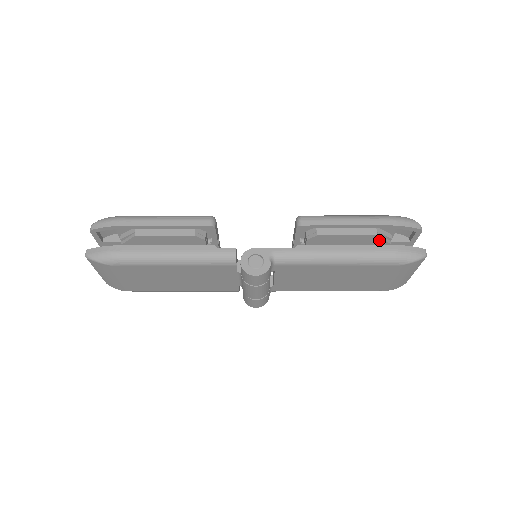
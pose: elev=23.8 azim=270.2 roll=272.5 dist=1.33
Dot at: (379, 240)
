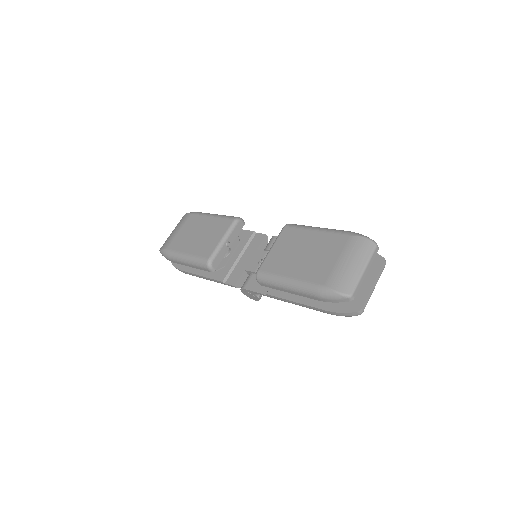
Dot at: occluded
